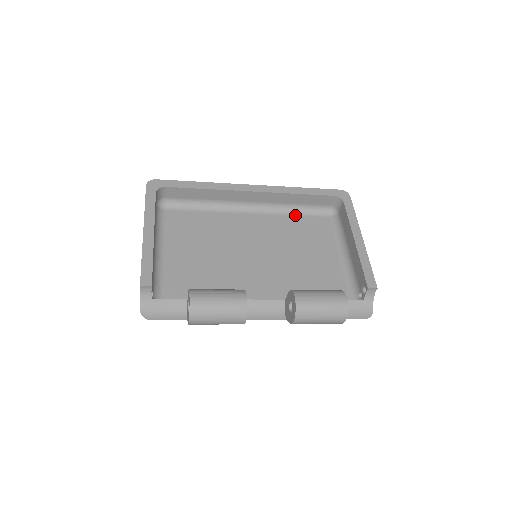
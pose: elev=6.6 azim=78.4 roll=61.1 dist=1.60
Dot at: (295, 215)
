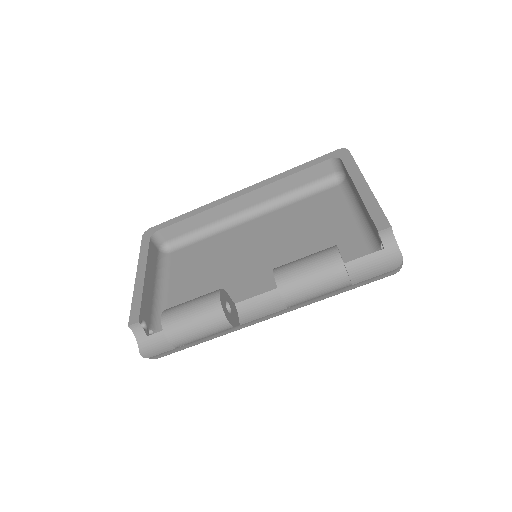
Dot at: (300, 200)
